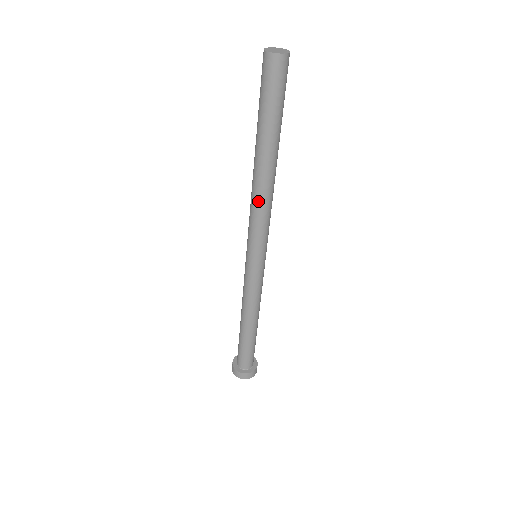
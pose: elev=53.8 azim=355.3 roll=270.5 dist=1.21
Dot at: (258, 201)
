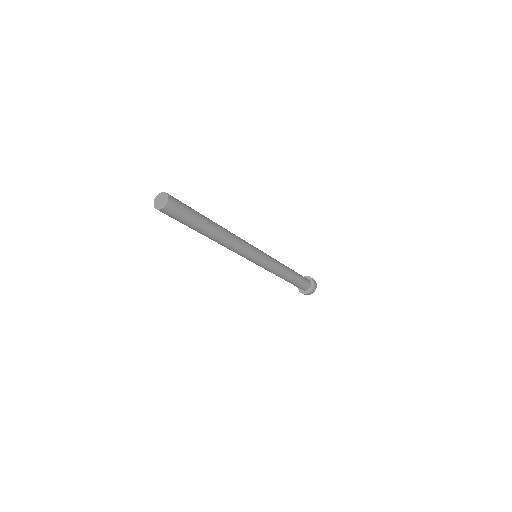
Dot at: (230, 246)
